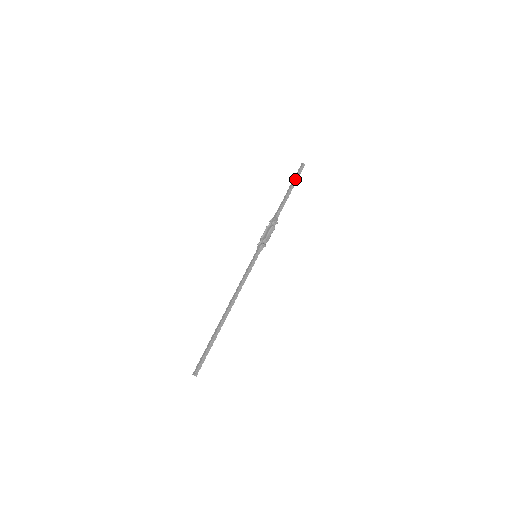
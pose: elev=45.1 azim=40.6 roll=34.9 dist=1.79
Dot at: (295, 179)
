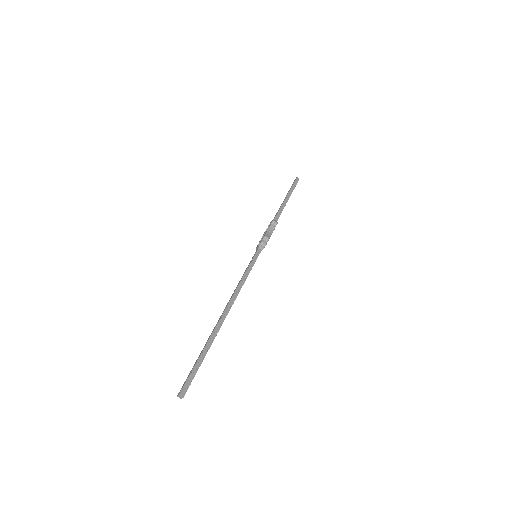
Dot at: (290, 189)
